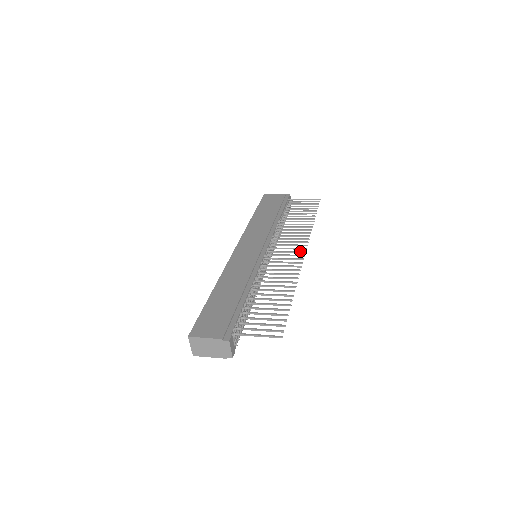
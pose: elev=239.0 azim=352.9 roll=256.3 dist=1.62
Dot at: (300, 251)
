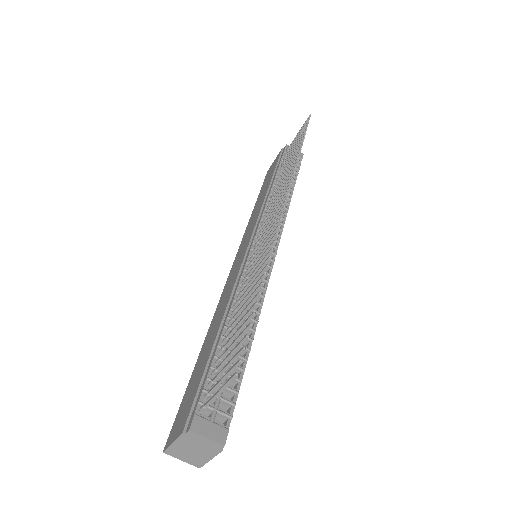
Dot at: (280, 206)
